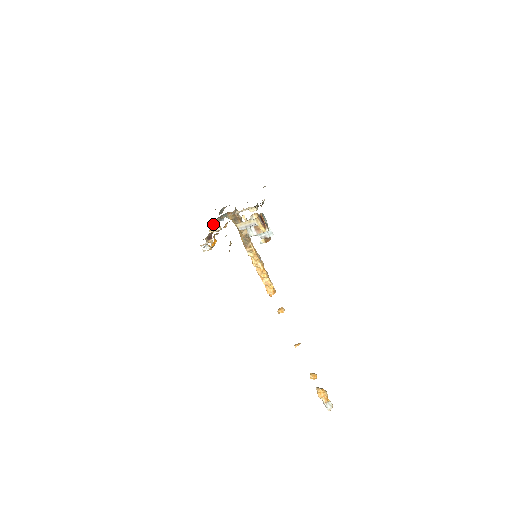
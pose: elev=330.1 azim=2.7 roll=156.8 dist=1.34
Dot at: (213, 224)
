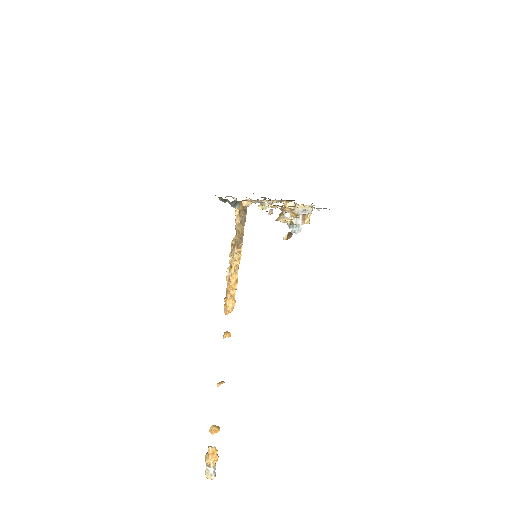
Dot at: (247, 203)
